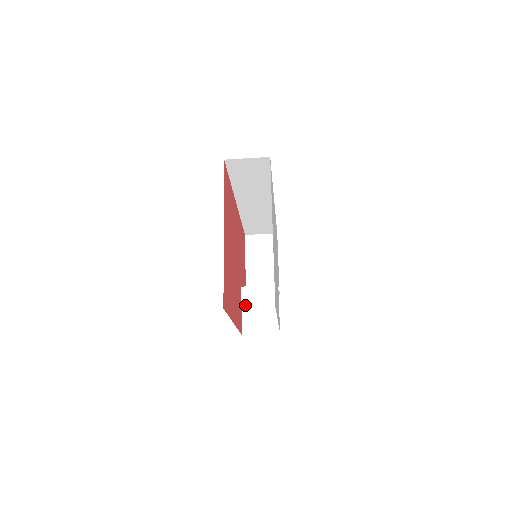
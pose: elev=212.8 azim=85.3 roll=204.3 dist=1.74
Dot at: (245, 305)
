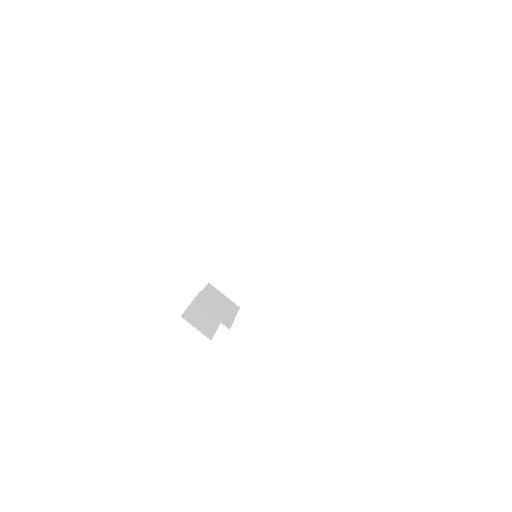
Dot at: (207, 292)
